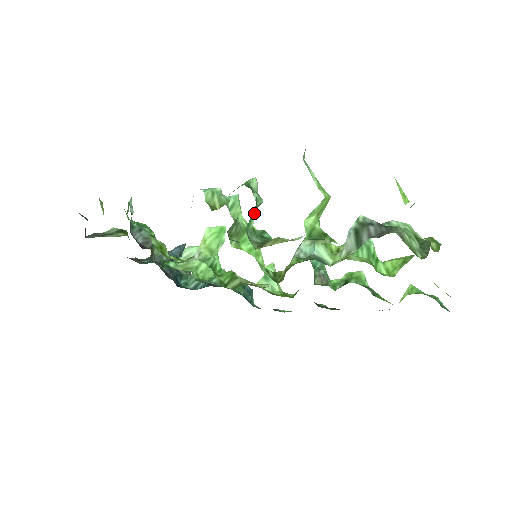
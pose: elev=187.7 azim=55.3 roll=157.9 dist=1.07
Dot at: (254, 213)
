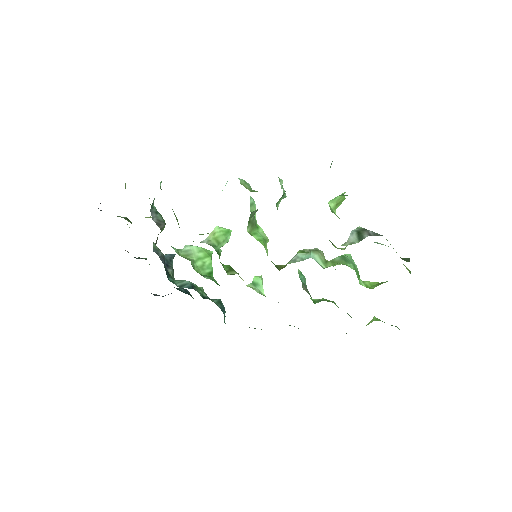
Dot at: (281, 199)
